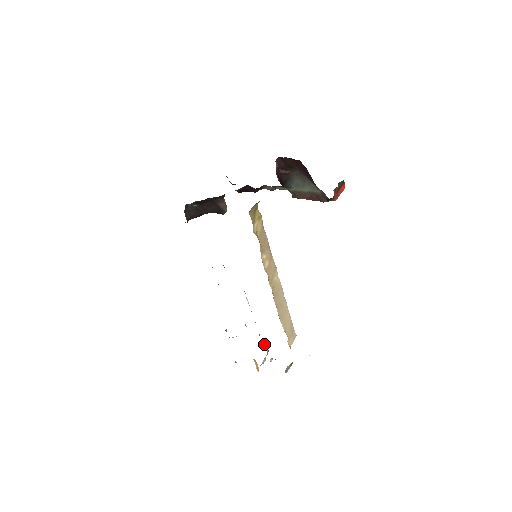
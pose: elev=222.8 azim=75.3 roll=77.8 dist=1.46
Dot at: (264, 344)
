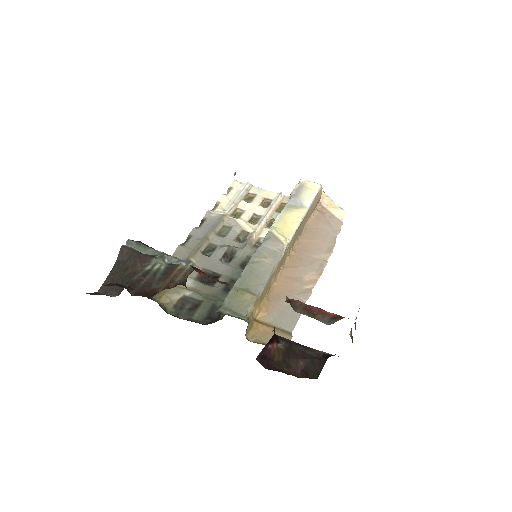
Dot at: occluded
